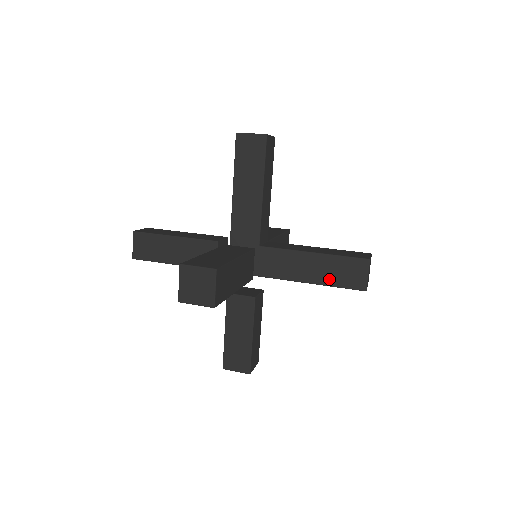
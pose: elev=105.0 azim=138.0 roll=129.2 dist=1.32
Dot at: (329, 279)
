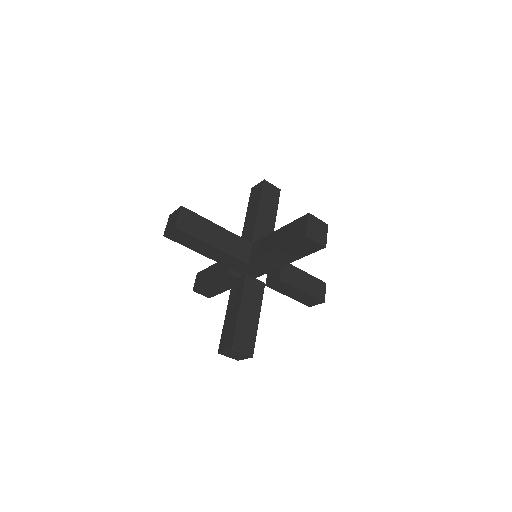
Dot at: (300, 255)
